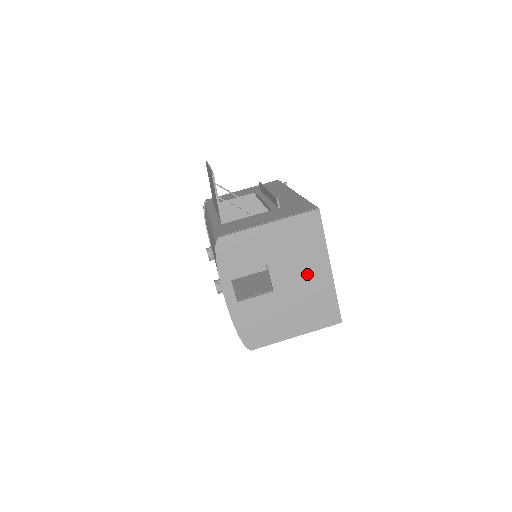
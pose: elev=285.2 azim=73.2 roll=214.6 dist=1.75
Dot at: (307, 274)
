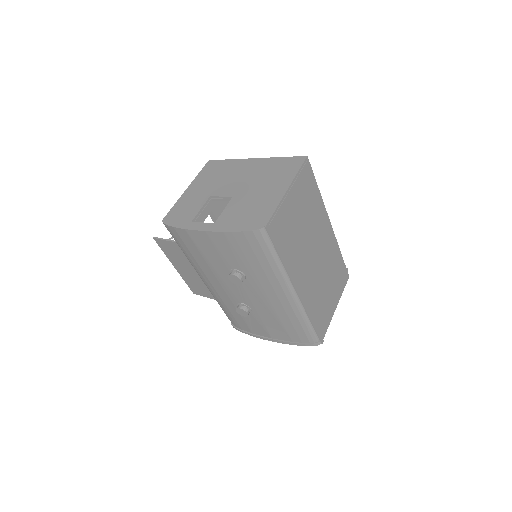
Dot at: (243, 173)
